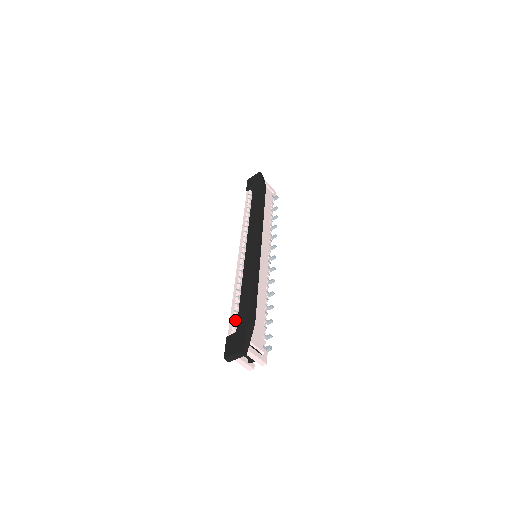
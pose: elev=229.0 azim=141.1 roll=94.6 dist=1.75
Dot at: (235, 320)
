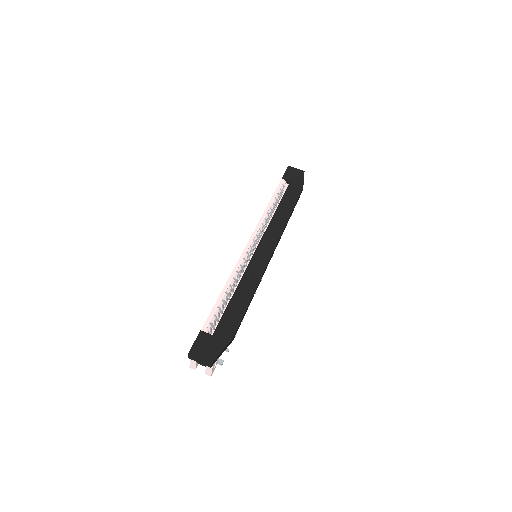
Dot at: (215, 318)
